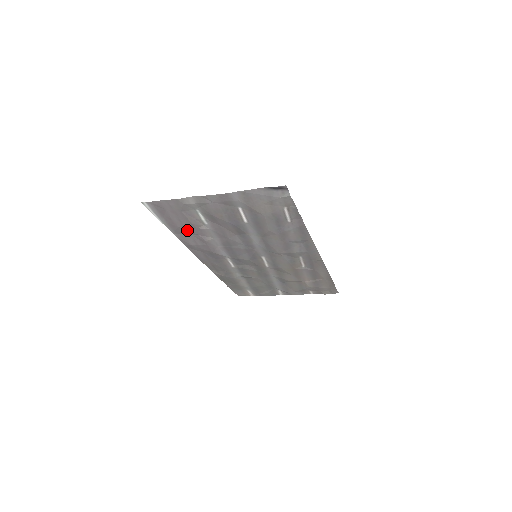
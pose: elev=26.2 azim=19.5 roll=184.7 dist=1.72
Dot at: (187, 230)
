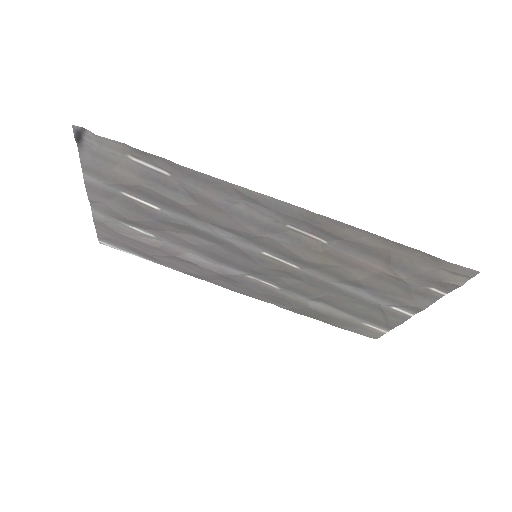
Dot at: (161, 255)
